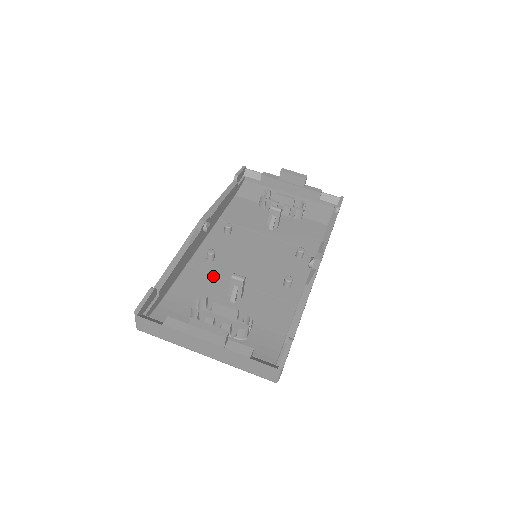
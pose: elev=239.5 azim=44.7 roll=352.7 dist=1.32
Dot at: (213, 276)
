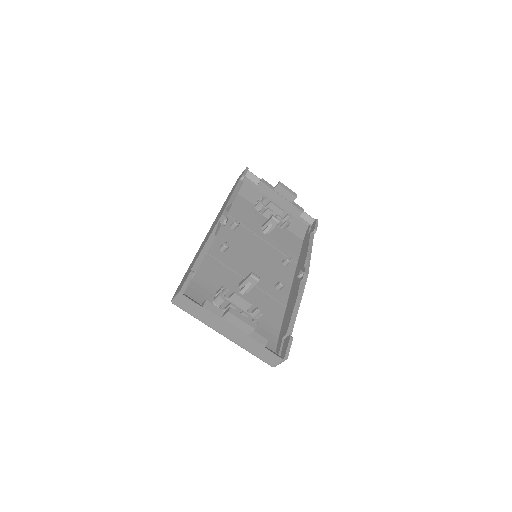
Dot at: (226, 267)
